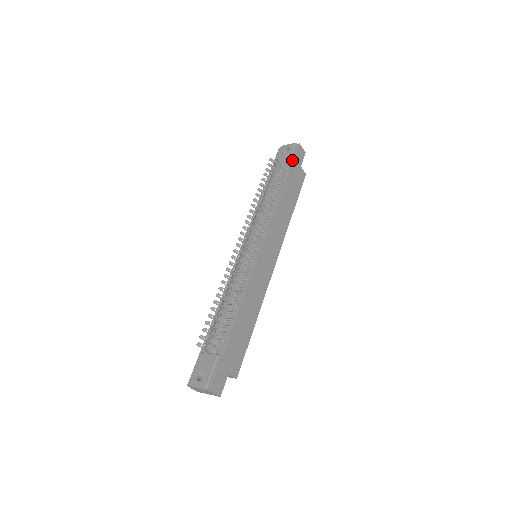
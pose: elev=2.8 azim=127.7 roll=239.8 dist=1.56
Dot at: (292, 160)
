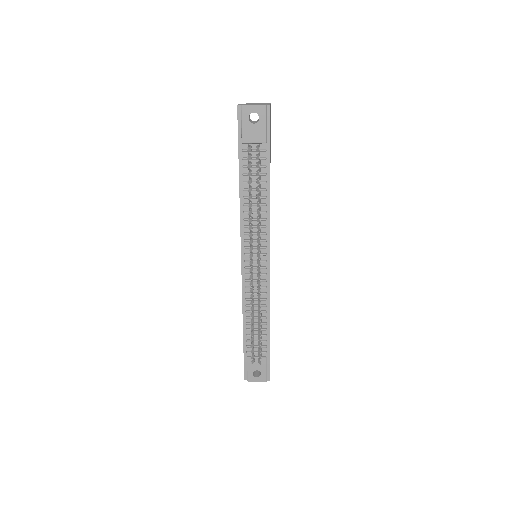
Dot at: (269, 136)
